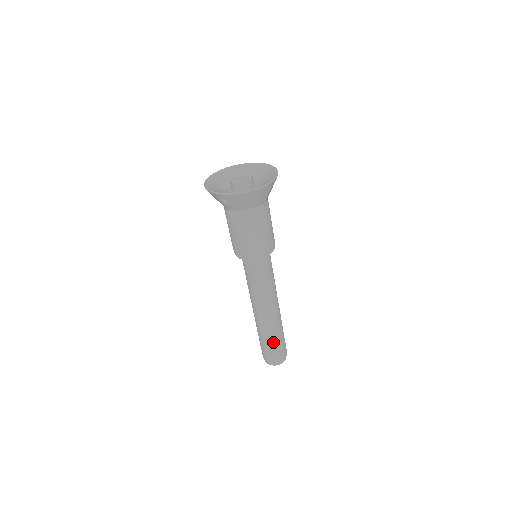
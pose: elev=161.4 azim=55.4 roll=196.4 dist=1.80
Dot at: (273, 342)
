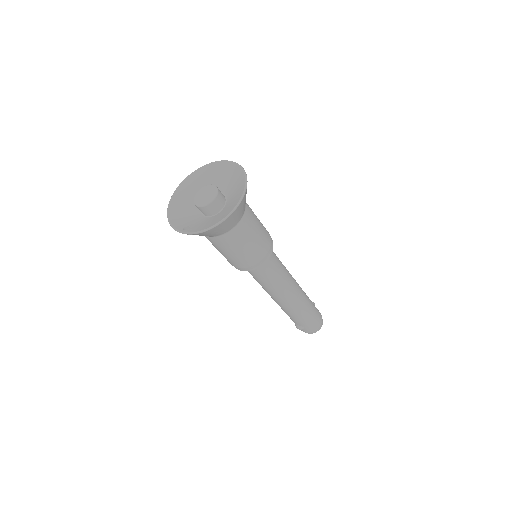
Dot at: (302, 320)
